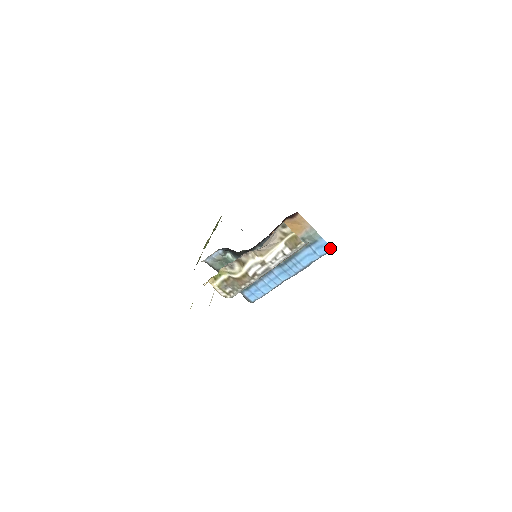
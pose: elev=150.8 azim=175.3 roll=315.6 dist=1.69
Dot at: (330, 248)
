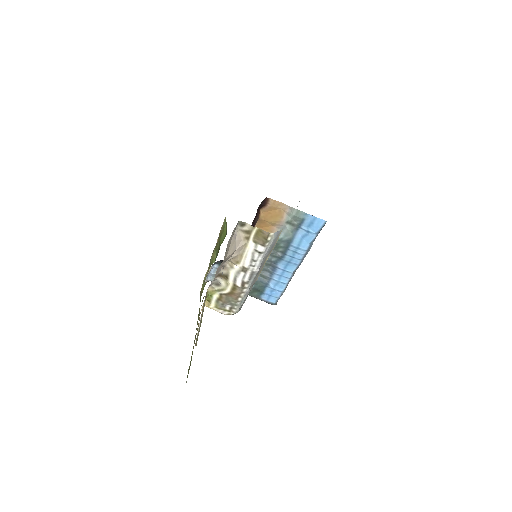
Dot at: (322, 221)
